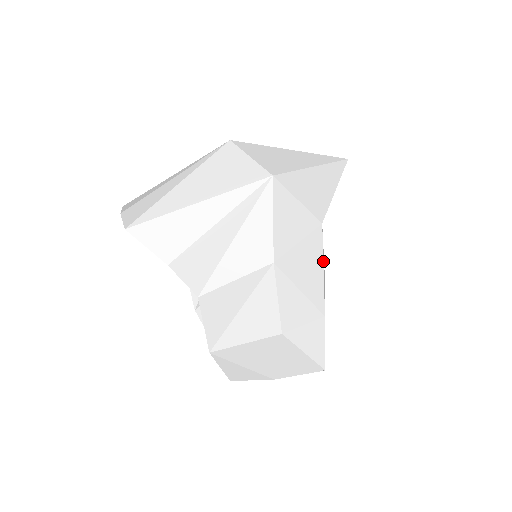
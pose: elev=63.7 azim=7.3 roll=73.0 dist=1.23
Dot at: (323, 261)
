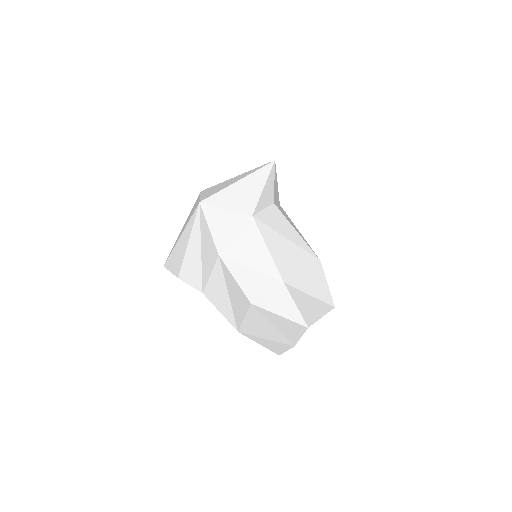
Dot at: (269, 242)
